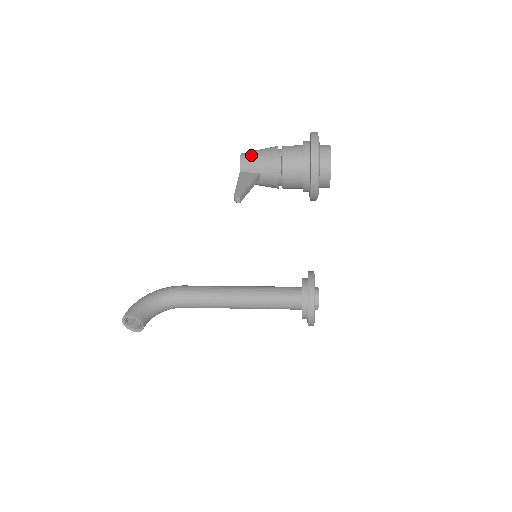
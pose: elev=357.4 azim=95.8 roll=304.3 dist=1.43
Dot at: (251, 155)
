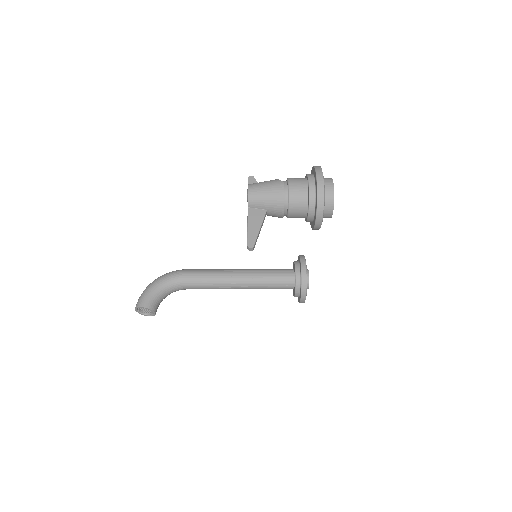
Dot at: (258, 192)
